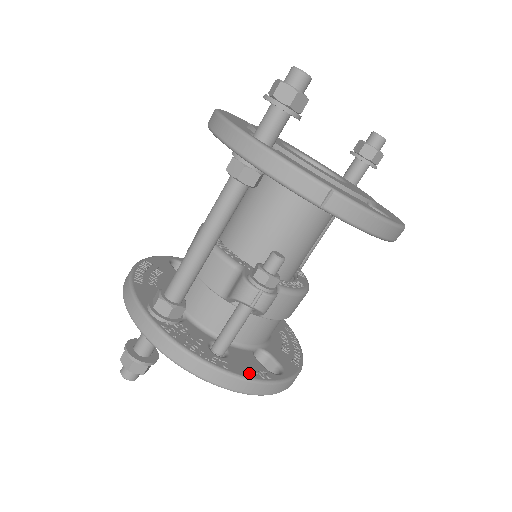
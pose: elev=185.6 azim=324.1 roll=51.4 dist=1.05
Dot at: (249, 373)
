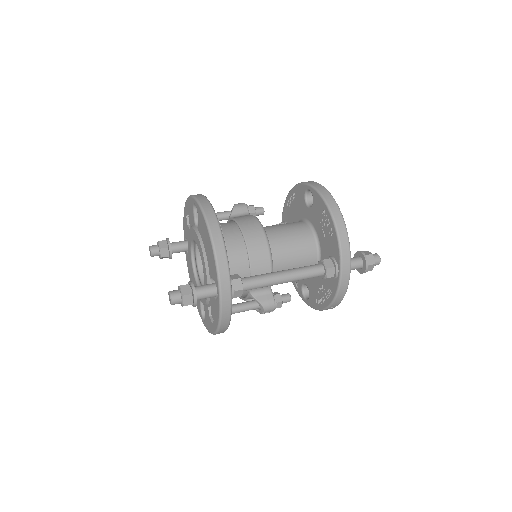
Dot at: occluded
